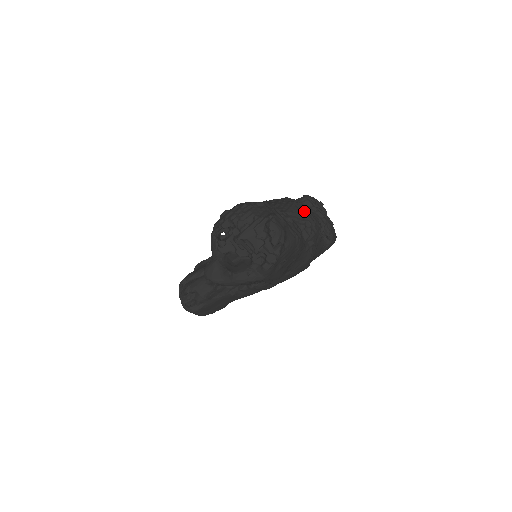
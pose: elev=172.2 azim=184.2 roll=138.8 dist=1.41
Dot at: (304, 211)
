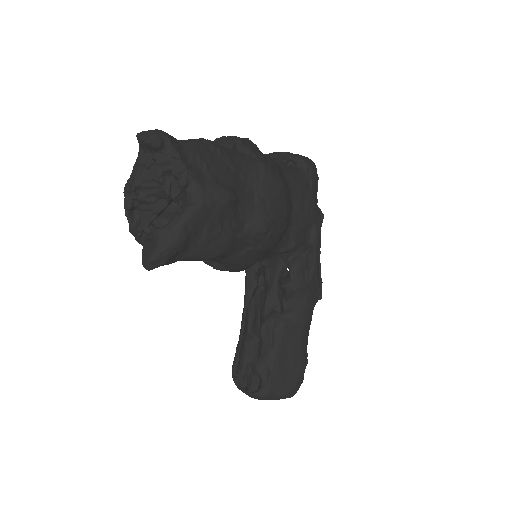
Dot at: occluded
